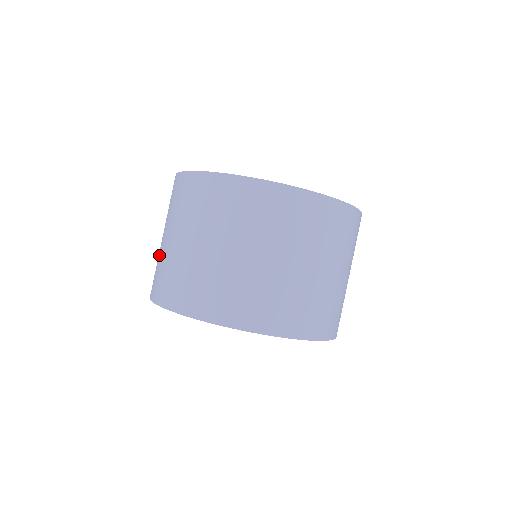
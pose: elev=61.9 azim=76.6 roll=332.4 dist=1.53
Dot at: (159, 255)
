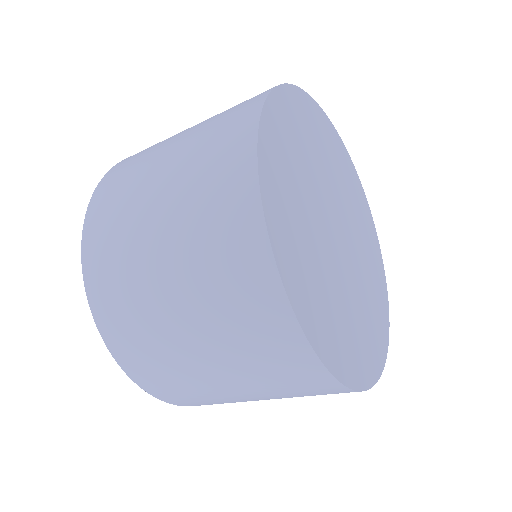
Dot at: (141, 284)
